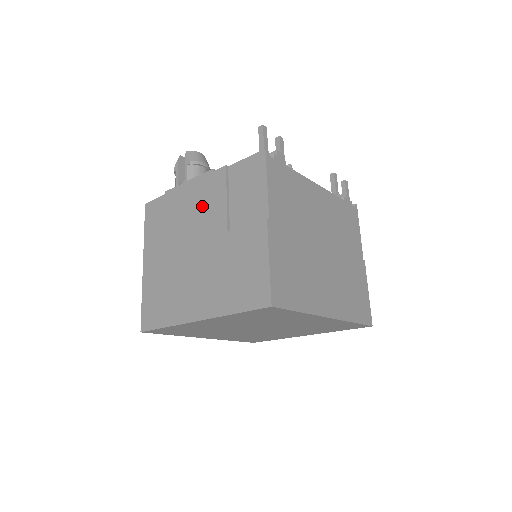
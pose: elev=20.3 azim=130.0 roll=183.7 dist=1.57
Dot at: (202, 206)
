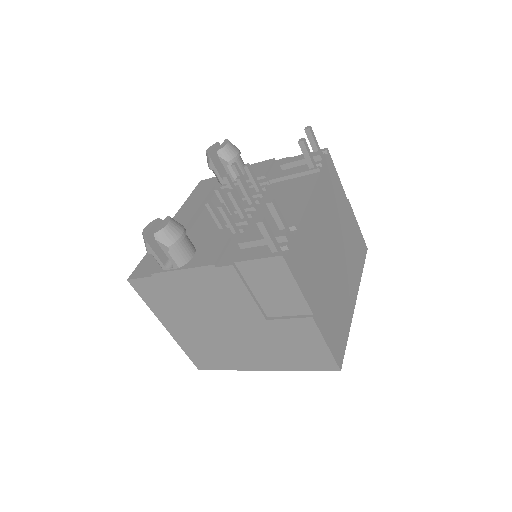
Dot at: (219, 296)
